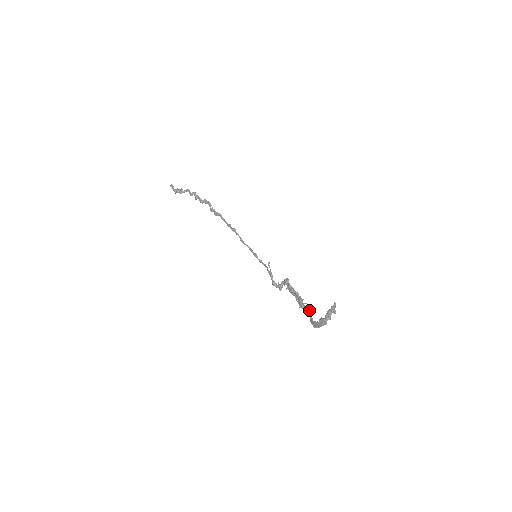
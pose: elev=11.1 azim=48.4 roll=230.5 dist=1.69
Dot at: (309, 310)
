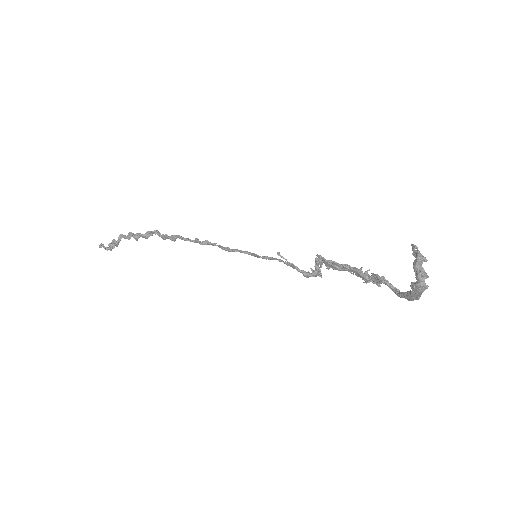
Dot at: (382, 279)
